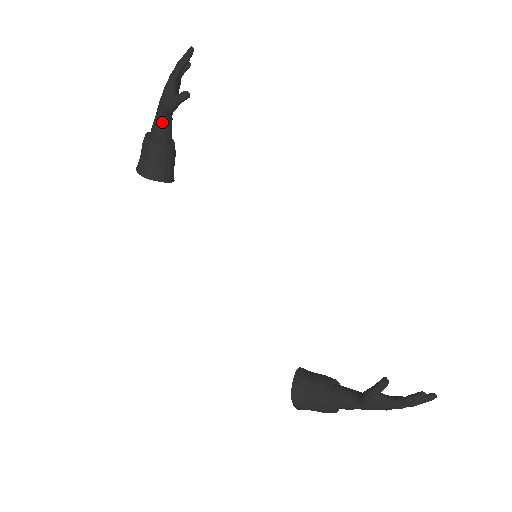
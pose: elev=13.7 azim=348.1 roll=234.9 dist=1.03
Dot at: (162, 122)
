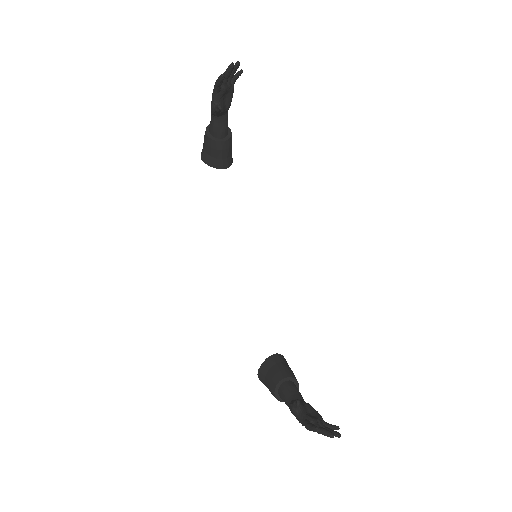
Dot at: (214, 121)
